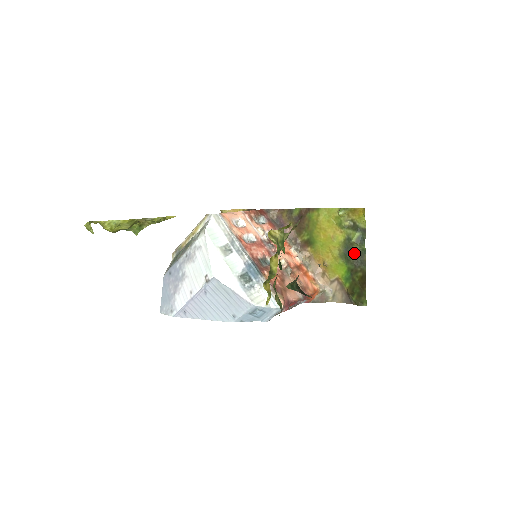
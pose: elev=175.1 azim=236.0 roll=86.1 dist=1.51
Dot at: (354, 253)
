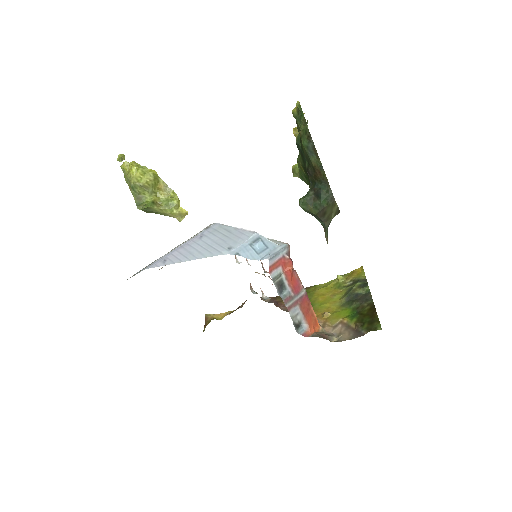
Dot at: (357, 296)
